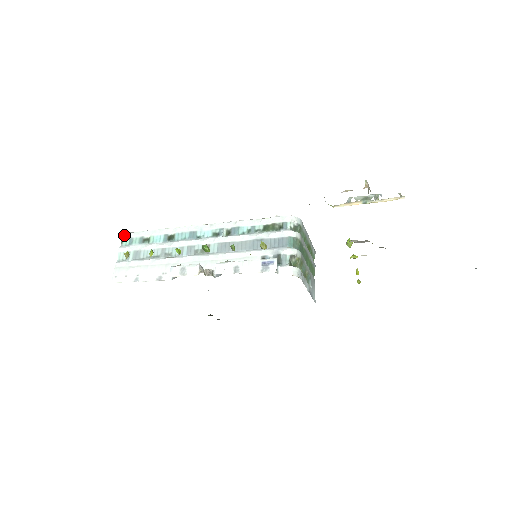
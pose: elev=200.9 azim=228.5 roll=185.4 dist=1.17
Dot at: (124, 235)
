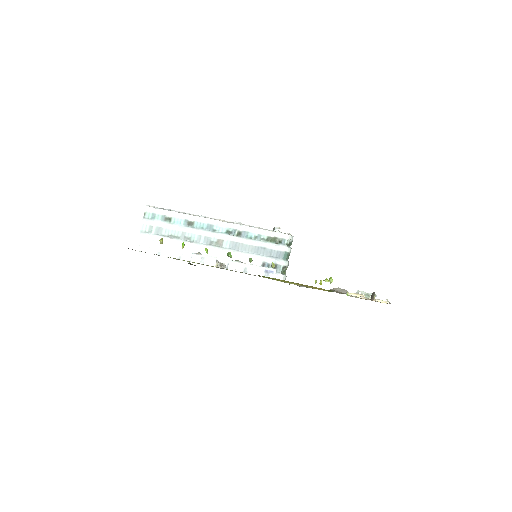
Dot at: (147, 208)
